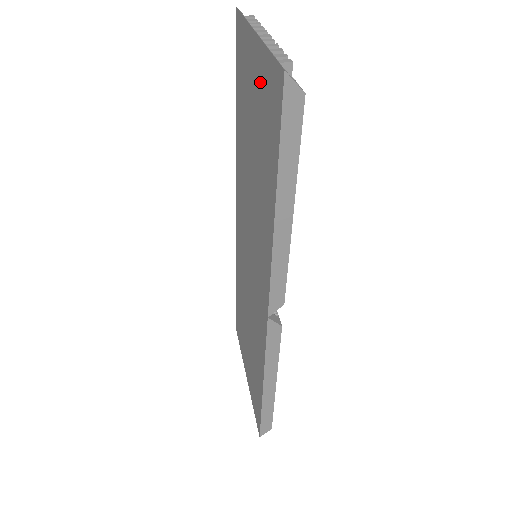
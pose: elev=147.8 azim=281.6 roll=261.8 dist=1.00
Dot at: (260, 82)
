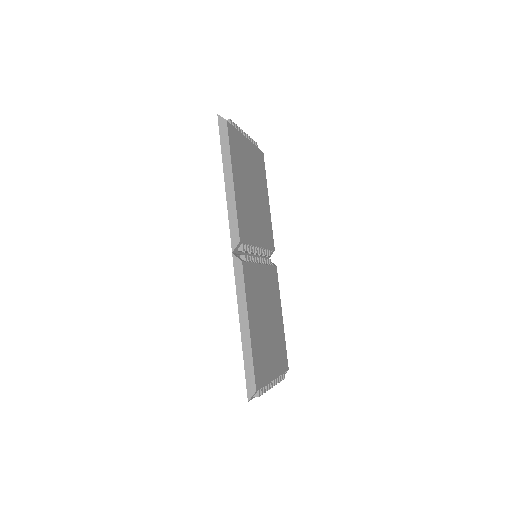
Dot at: occluded
